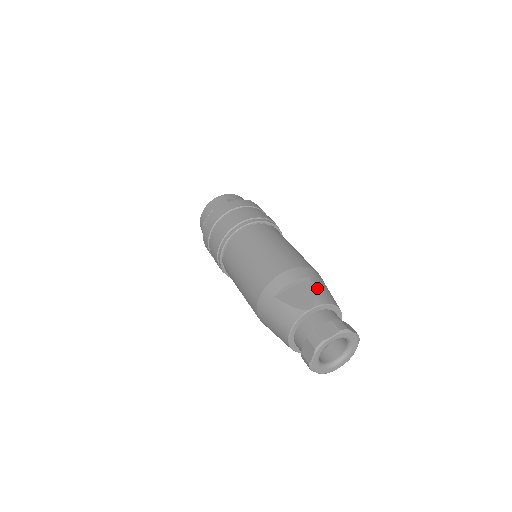
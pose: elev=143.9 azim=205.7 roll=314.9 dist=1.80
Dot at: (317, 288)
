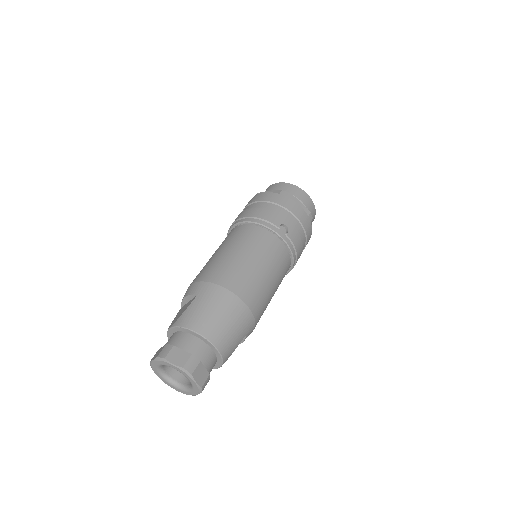
Dot at: (191, 308)
